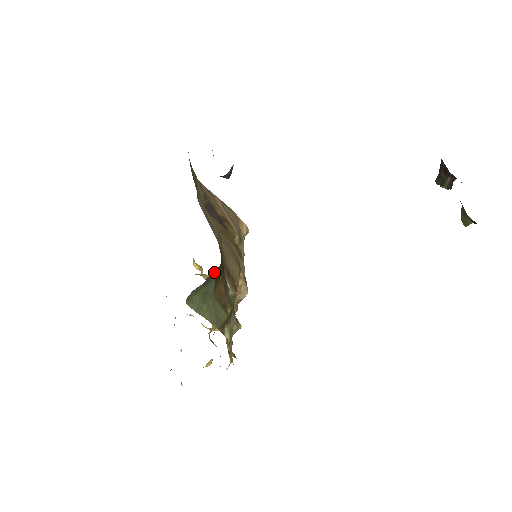
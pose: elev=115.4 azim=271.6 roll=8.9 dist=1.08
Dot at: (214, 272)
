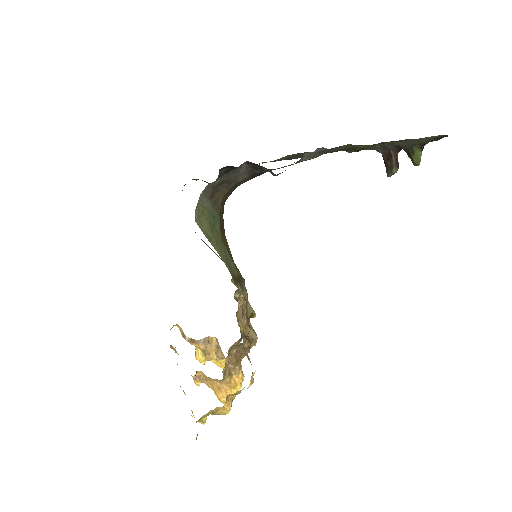
Dot at: (218, 203)
